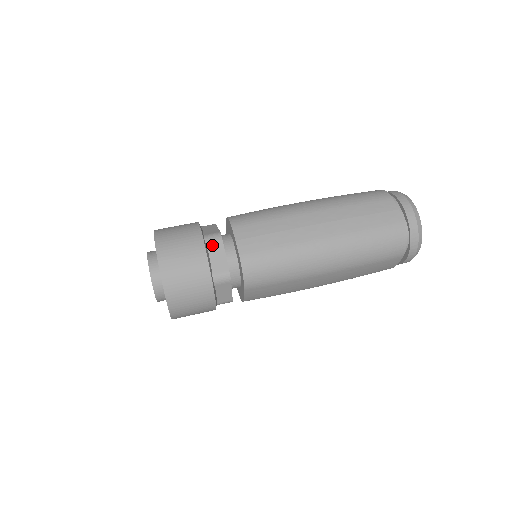
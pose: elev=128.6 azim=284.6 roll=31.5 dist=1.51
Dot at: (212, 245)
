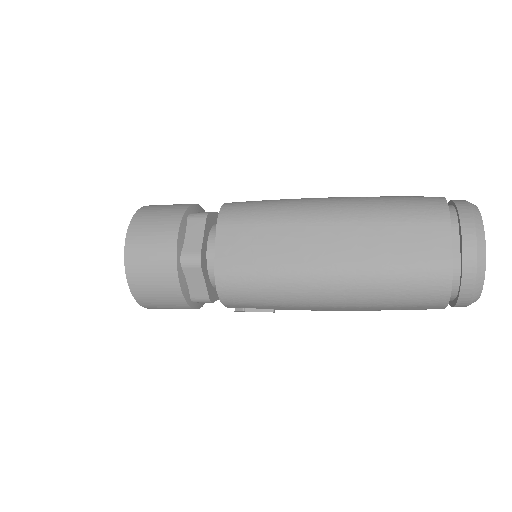
Dot at: occluded
